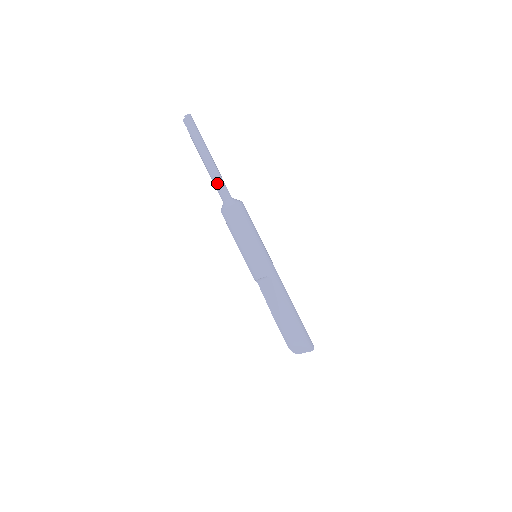
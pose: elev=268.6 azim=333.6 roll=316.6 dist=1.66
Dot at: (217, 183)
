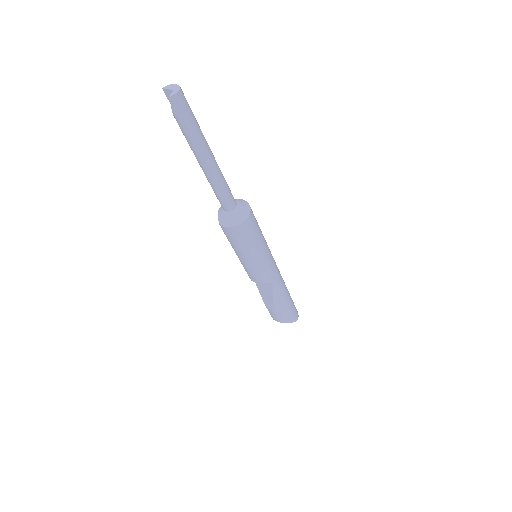
Dot at: (218, 193)
